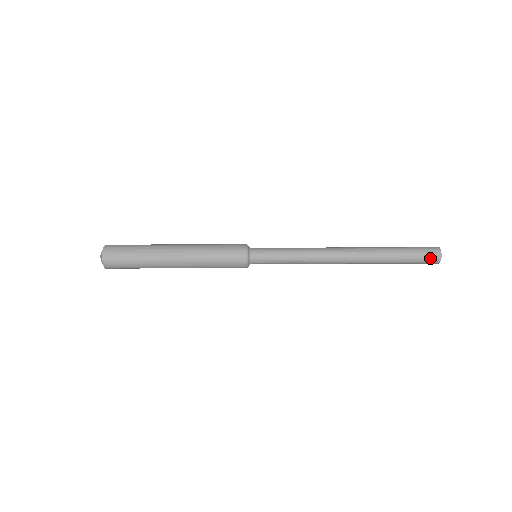
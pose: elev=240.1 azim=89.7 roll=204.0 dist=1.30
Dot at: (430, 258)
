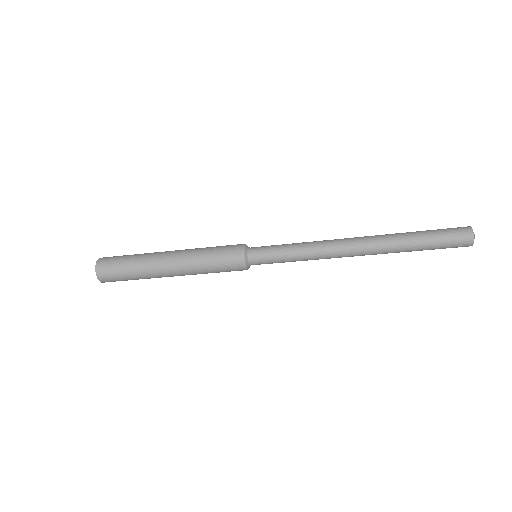
Dot at: (457, 247)
